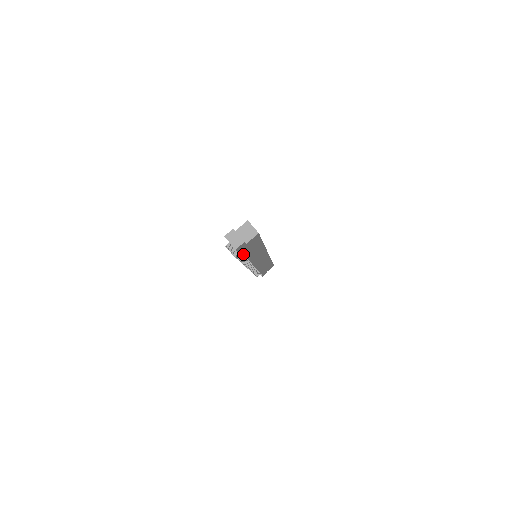
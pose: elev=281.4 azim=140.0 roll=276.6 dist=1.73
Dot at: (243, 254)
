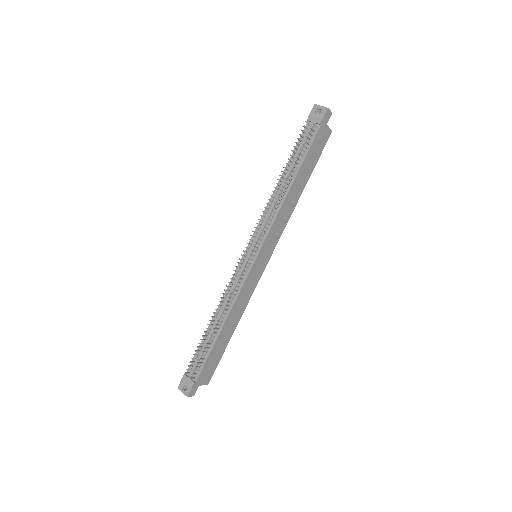
Dot at: (307, 152)
